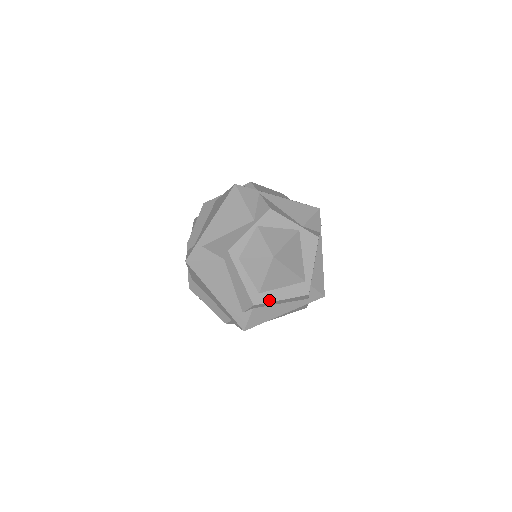
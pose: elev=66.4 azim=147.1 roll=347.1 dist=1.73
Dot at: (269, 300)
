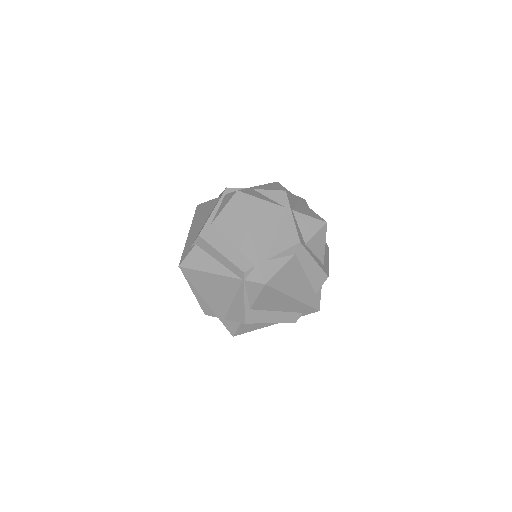
Dot at: (327, 266)
